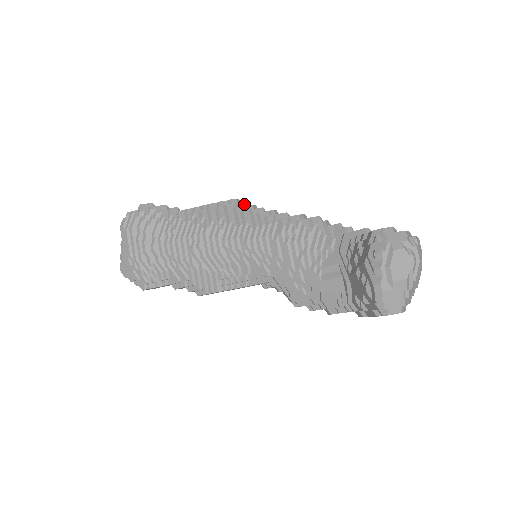
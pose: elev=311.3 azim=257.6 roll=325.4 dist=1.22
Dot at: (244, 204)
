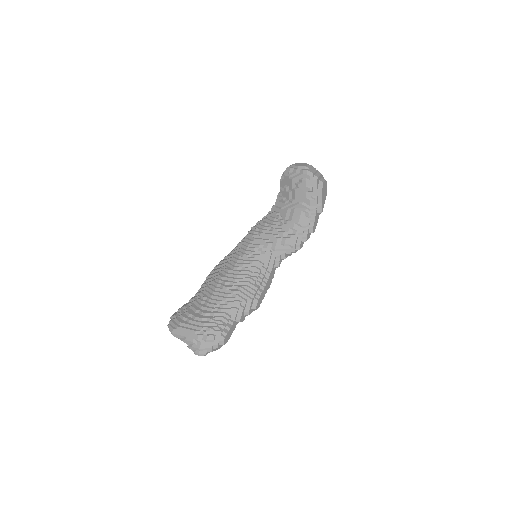
Dot at: (223, 259)
